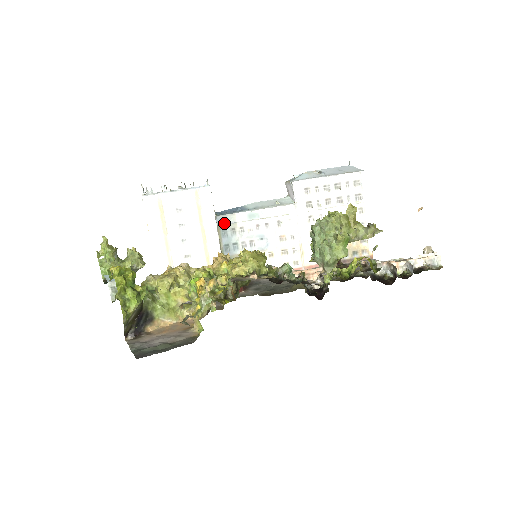
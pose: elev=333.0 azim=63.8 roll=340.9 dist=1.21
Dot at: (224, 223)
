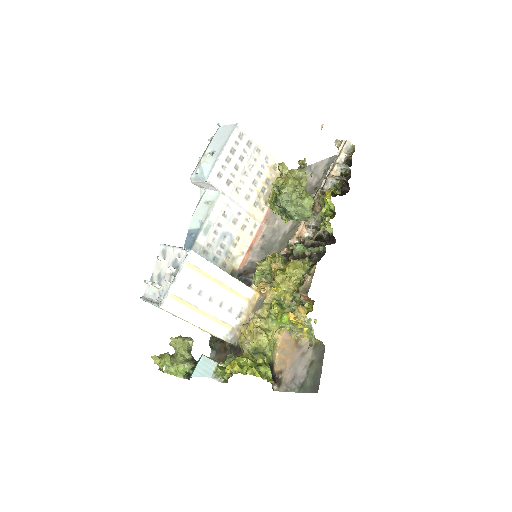
Dot at: occluded
